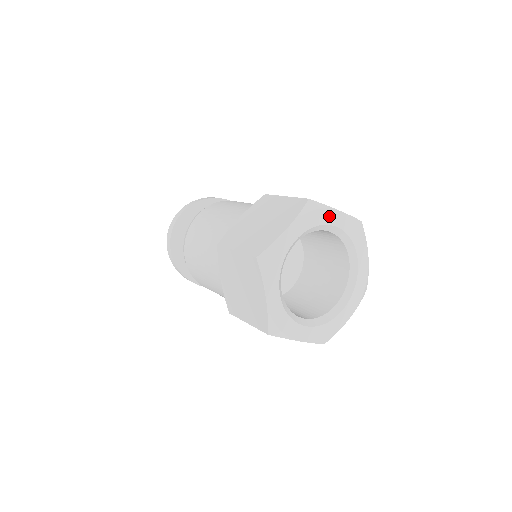
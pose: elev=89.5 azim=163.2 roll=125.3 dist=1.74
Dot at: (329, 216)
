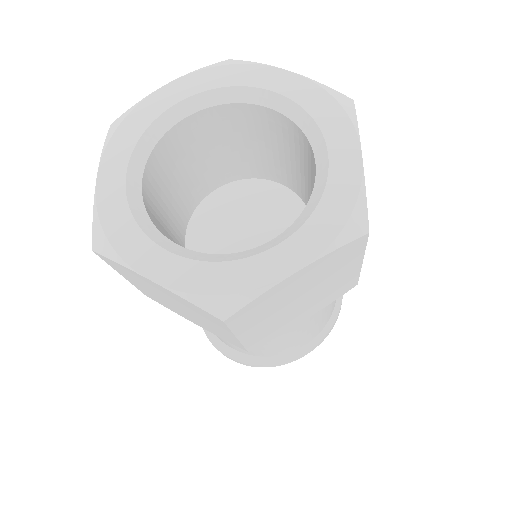
Dot at: (154, 105)
